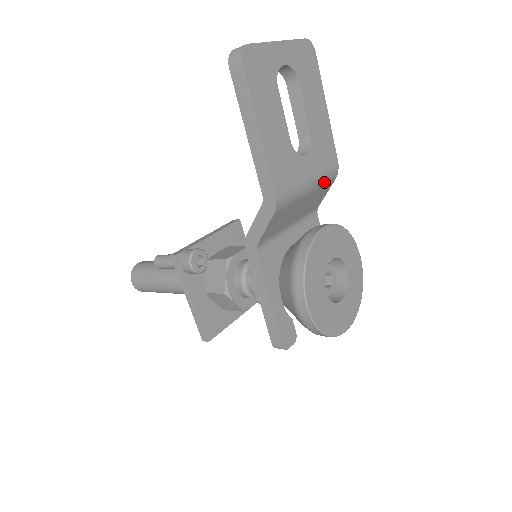
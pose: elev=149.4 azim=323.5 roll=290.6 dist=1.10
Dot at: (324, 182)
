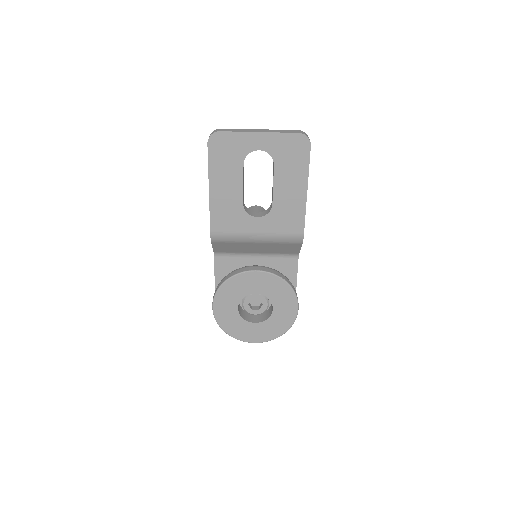
Dot at: (281, 241)
